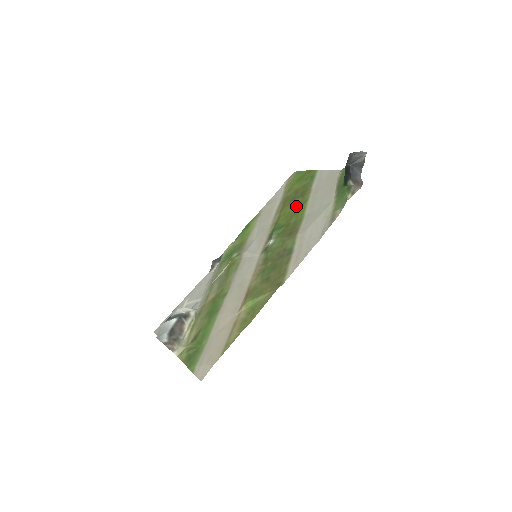
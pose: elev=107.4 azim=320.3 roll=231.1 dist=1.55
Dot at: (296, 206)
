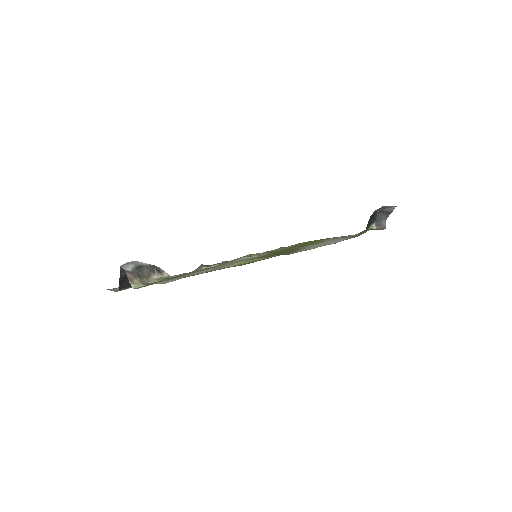
Dot at: (308, 244)
